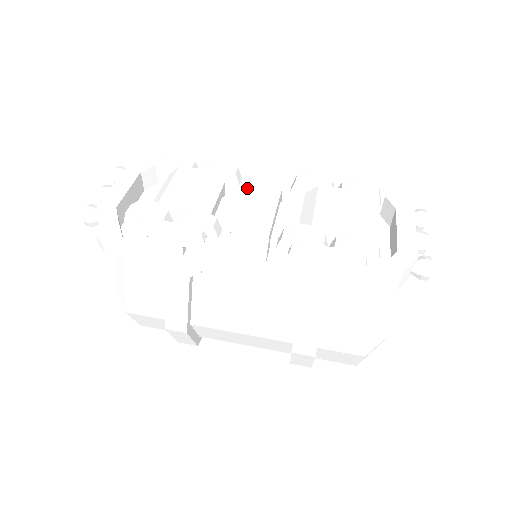
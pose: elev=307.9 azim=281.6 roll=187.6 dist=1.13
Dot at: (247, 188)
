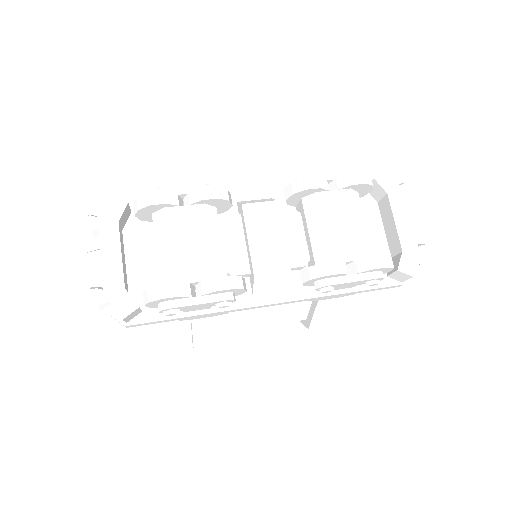
Dot at: (244, 210)
